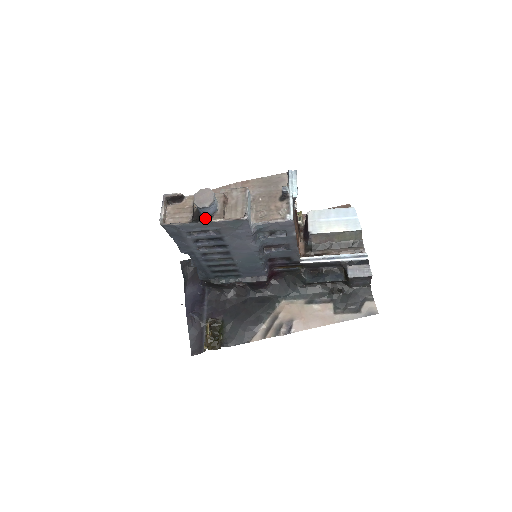
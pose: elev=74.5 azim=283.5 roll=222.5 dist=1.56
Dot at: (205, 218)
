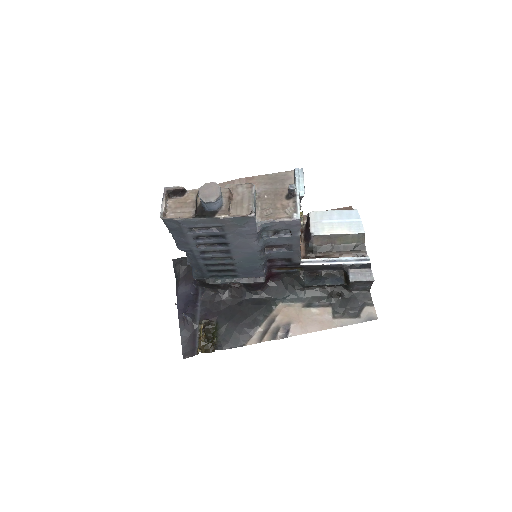
Dot at: (209, 214)
